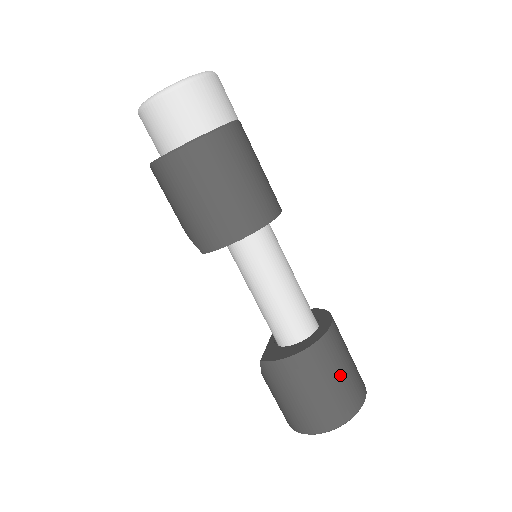
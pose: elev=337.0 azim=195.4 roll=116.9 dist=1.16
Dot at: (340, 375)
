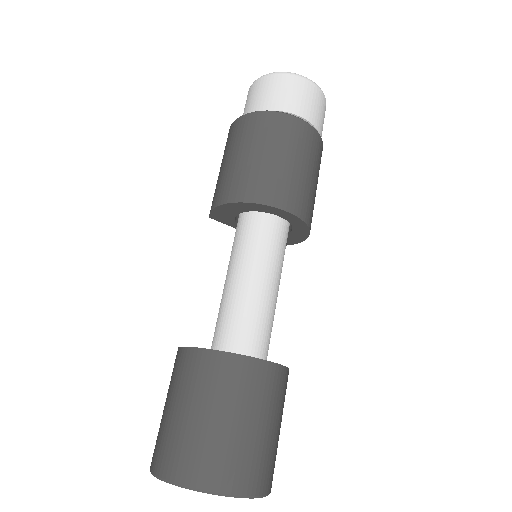
Dot at: (218, 417)
